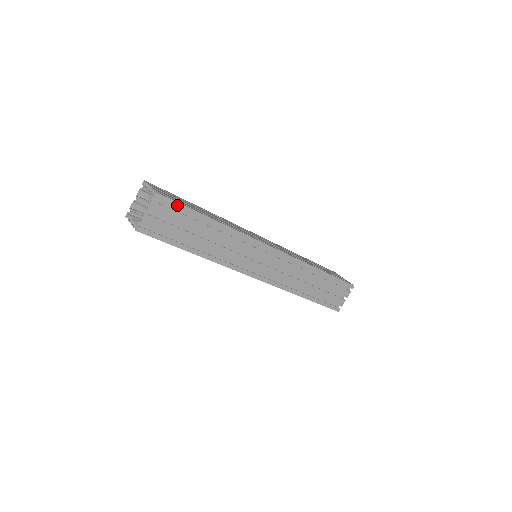
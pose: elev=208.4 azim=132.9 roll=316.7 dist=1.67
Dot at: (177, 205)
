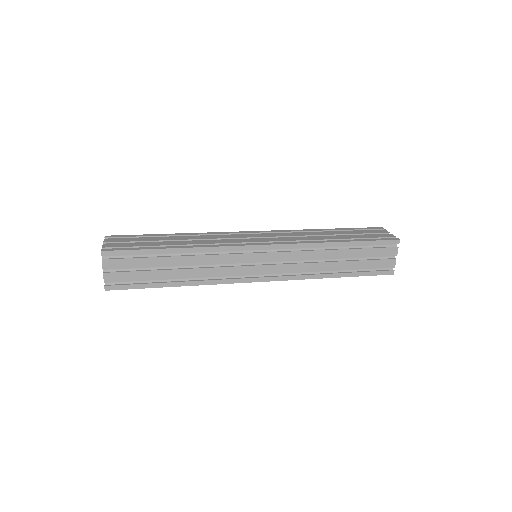
Dot at: (128, 252)
